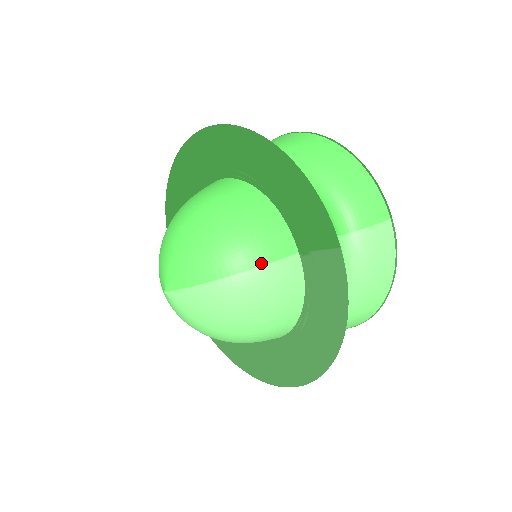
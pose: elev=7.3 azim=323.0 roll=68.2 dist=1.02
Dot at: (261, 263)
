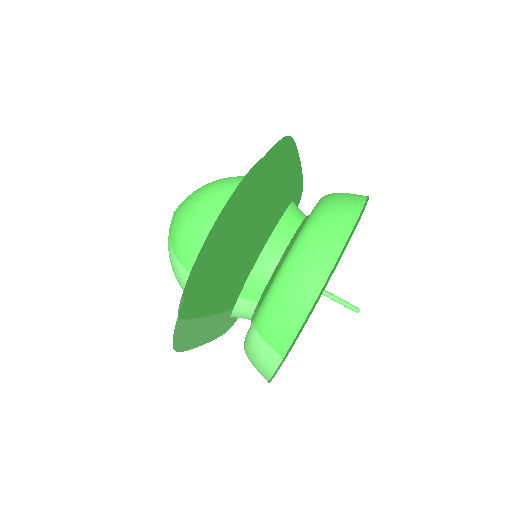
Dot at: (185, 266)
